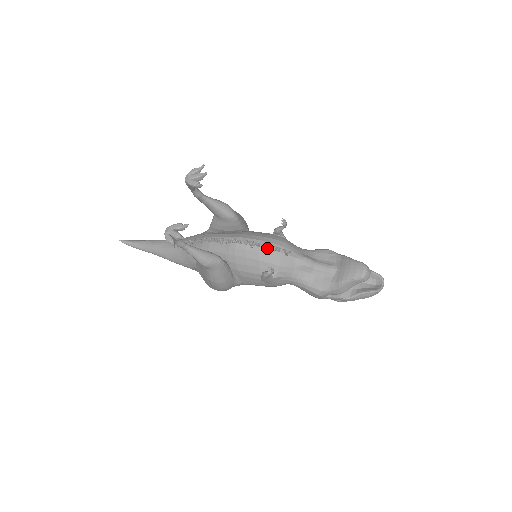
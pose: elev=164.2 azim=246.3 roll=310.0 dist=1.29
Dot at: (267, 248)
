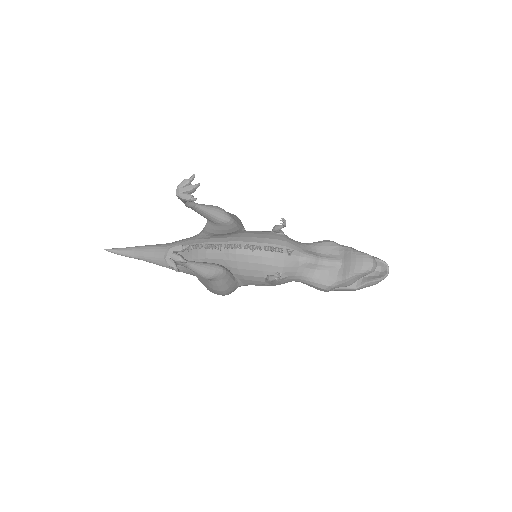
Dot at: (269, 251)
